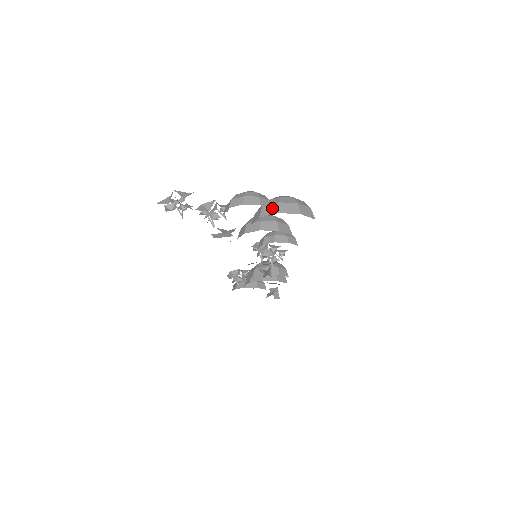
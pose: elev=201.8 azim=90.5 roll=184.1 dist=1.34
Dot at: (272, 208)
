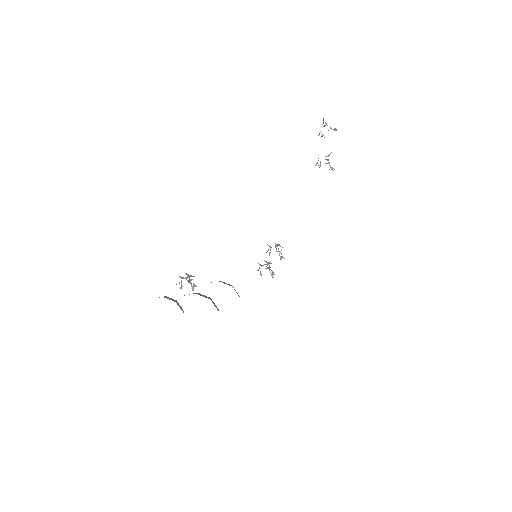
Dot at: occluded
